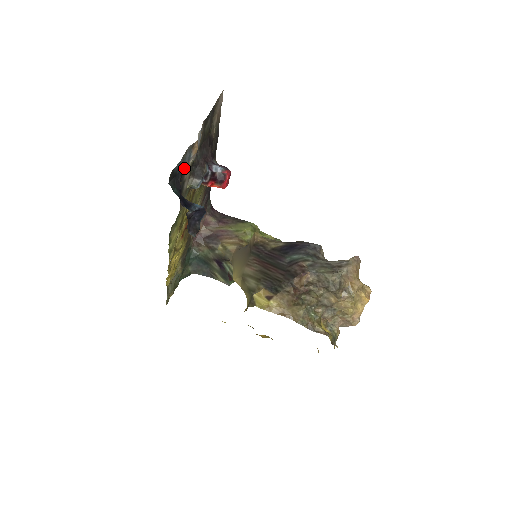
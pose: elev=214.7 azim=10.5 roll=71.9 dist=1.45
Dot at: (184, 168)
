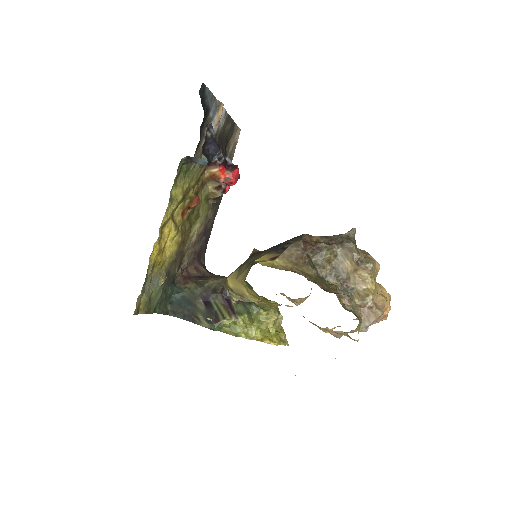
Dot at: (208, 116)
